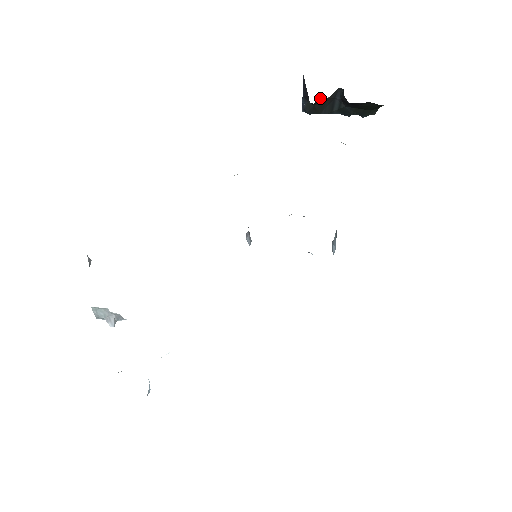
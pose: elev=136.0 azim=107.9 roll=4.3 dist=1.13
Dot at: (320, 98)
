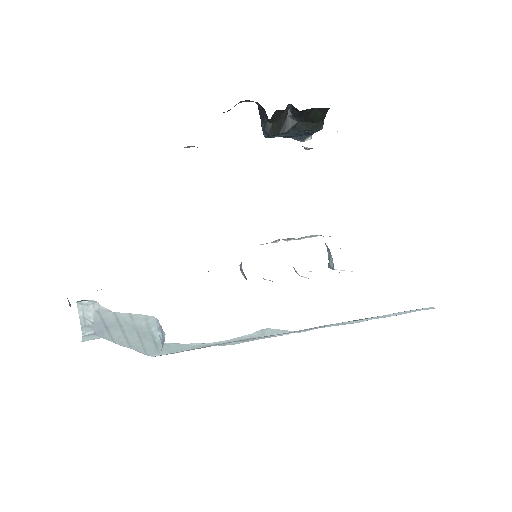
Dot at: (276, 112)
